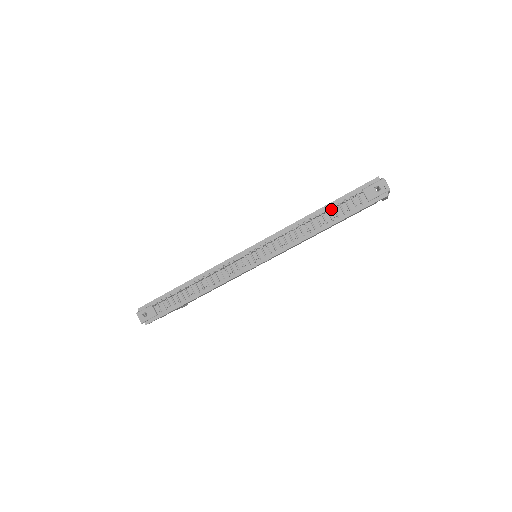
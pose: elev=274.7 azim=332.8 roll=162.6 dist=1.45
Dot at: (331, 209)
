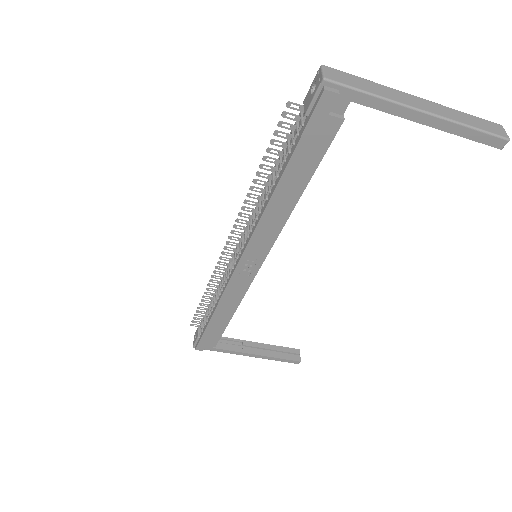
Dot at: (282, 153)
